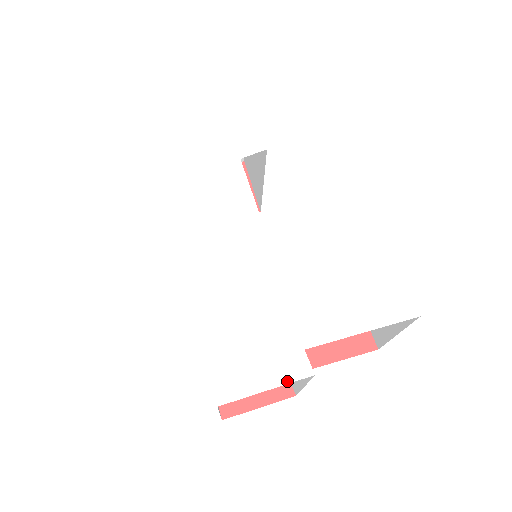
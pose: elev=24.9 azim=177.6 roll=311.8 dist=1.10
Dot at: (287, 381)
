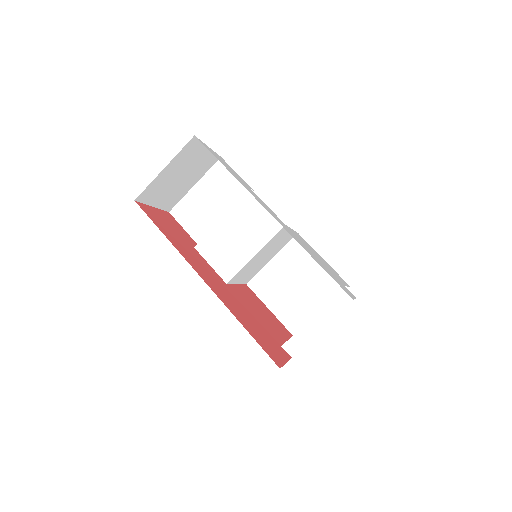
Dot at: occluded
